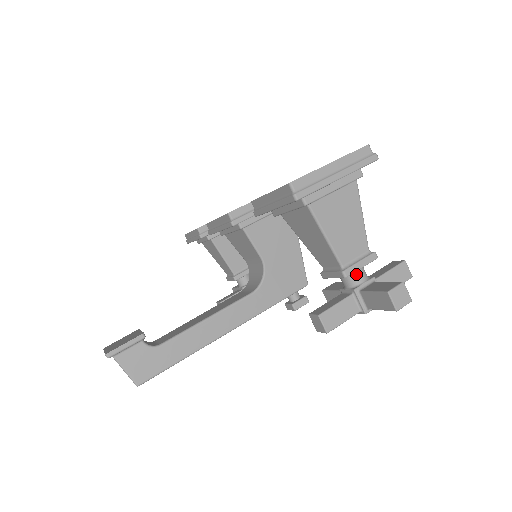
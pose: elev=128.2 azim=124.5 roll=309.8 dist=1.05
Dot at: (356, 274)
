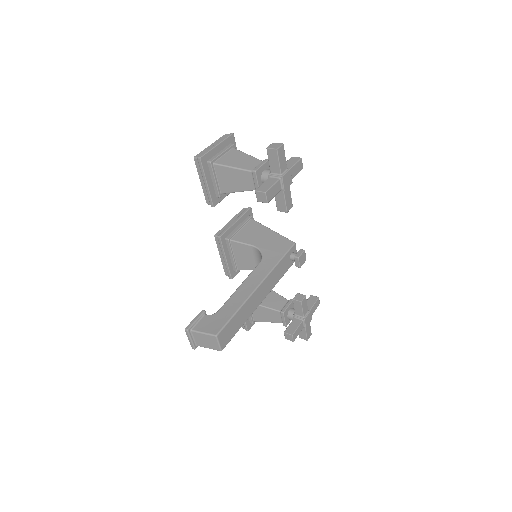
Dot at: (265, 171)
